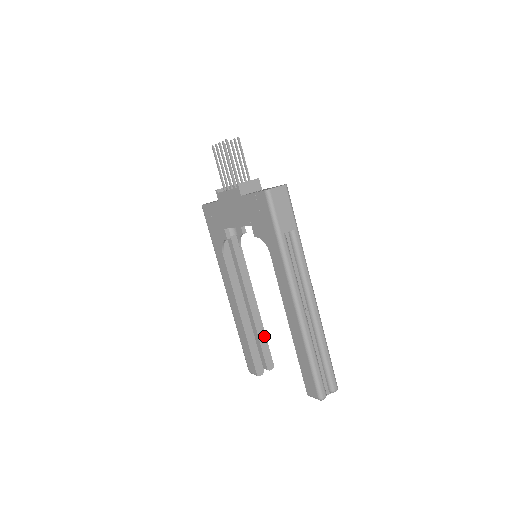
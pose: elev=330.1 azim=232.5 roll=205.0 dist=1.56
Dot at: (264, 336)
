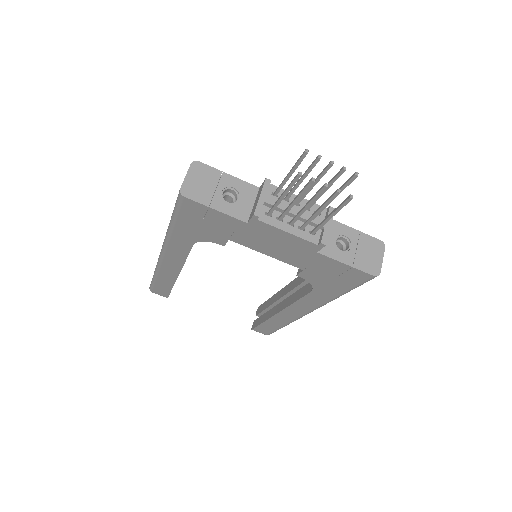
Dot at: occluded
